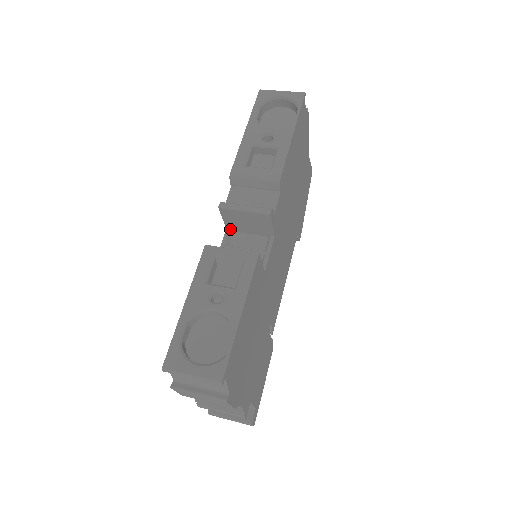
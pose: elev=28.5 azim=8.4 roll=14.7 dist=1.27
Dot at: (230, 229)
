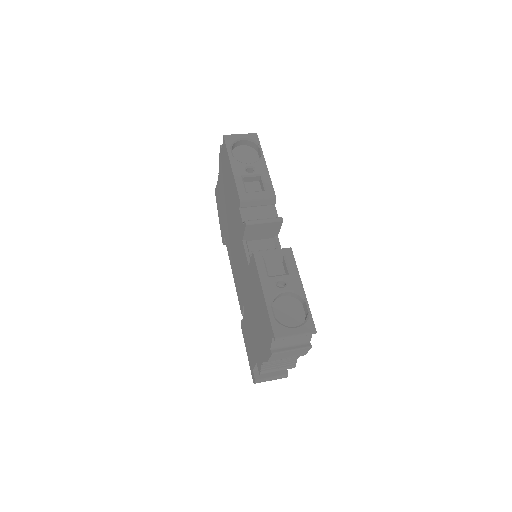
Dot at: (245, 240)
